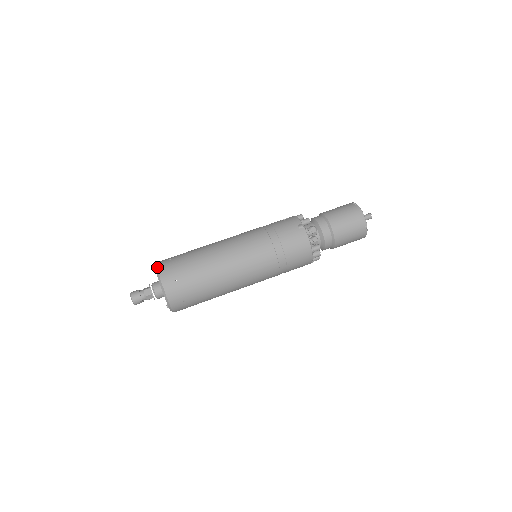
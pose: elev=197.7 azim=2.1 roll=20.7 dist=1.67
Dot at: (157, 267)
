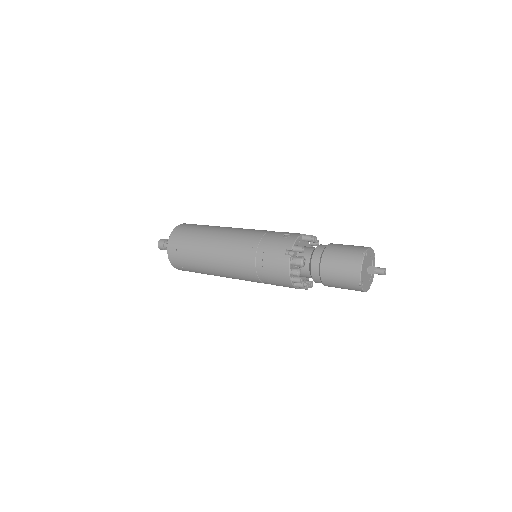
Dot at: (172, 231)
